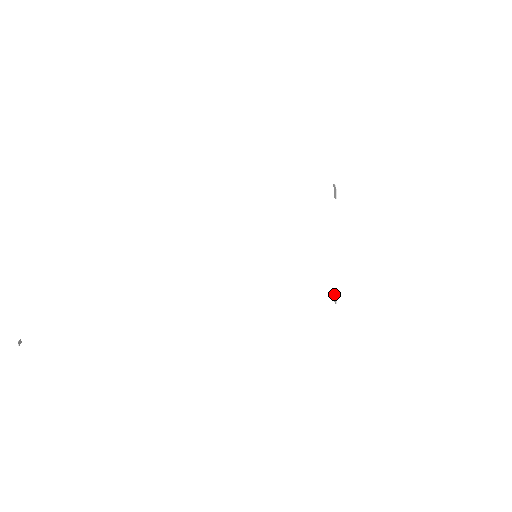
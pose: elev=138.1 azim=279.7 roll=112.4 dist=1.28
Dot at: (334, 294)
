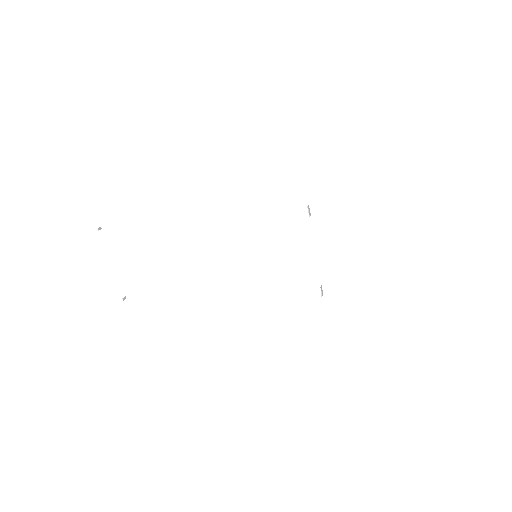
Dot at: (321, 289)
